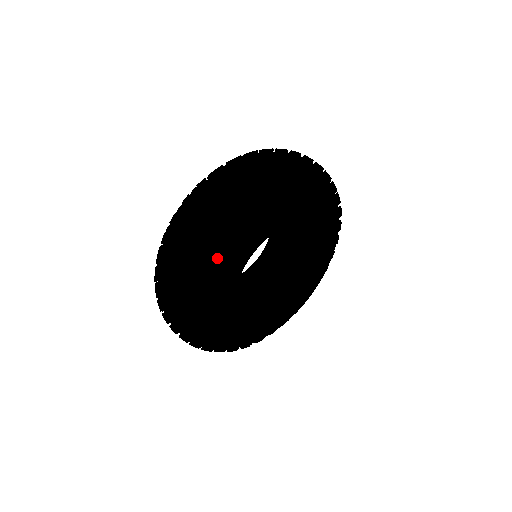
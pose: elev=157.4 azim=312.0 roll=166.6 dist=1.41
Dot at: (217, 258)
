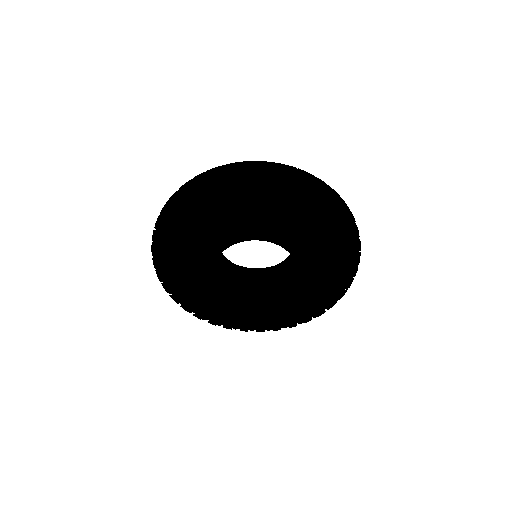
Dot at: (174, 247)
